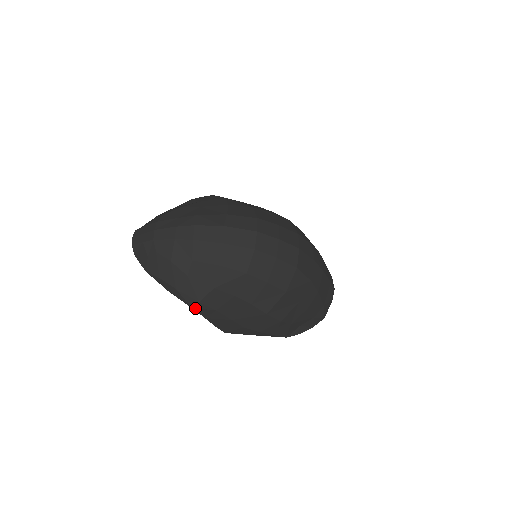
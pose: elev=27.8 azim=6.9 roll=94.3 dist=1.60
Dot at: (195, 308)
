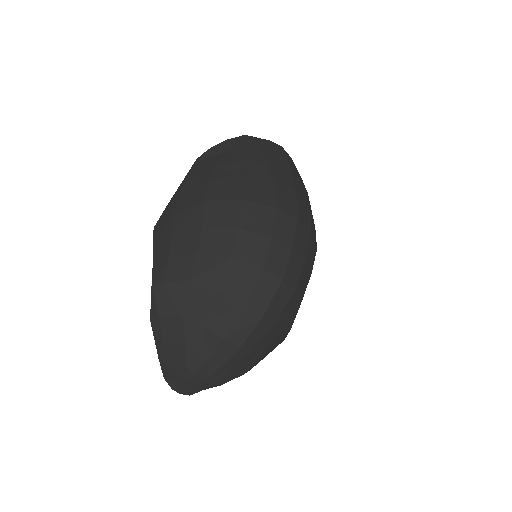
Dot at: occluded
